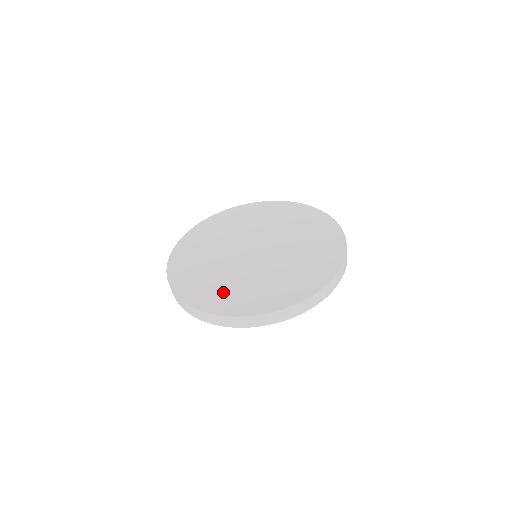
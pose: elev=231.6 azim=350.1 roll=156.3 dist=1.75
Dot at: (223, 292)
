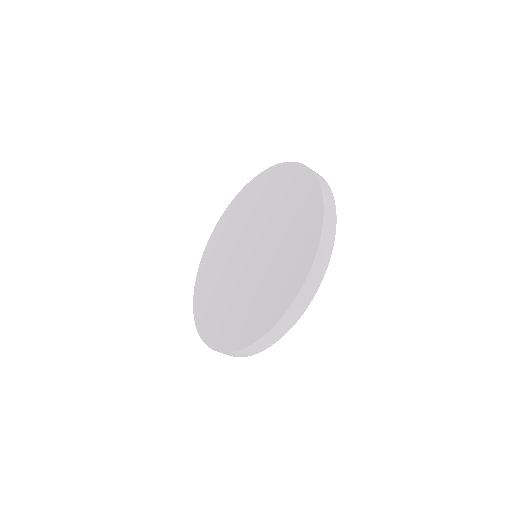
Dot at: (252, 313)
